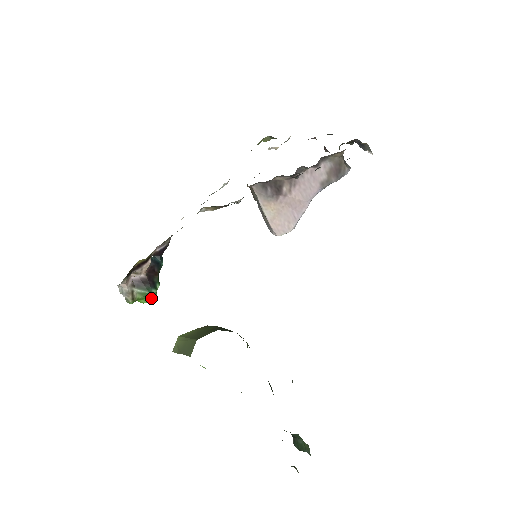
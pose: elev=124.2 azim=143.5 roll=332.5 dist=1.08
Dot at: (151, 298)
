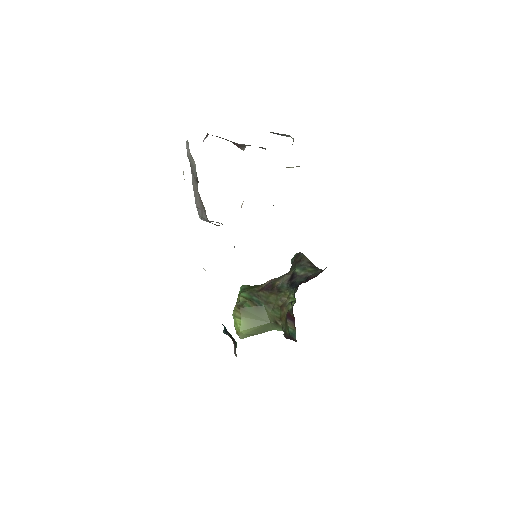
Dot at: occluded
